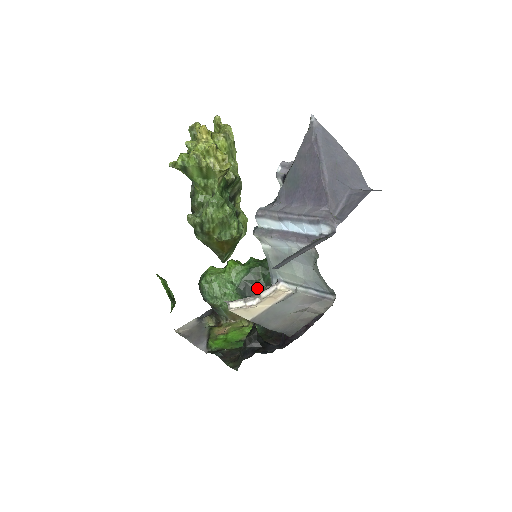
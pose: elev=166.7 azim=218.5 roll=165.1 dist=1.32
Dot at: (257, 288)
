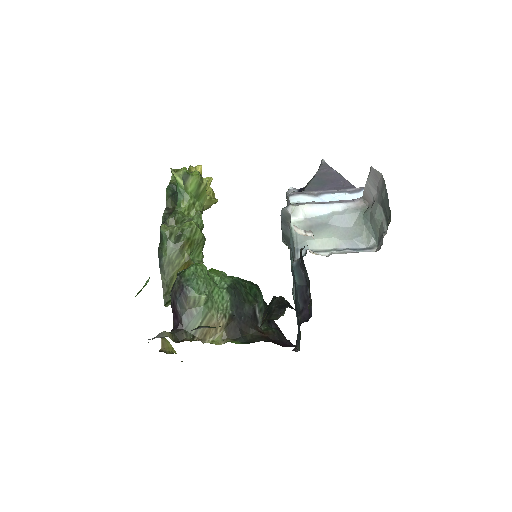
Dot at: (245, 296)
